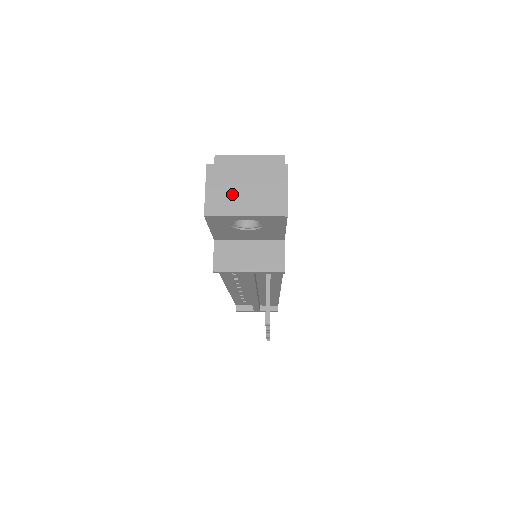
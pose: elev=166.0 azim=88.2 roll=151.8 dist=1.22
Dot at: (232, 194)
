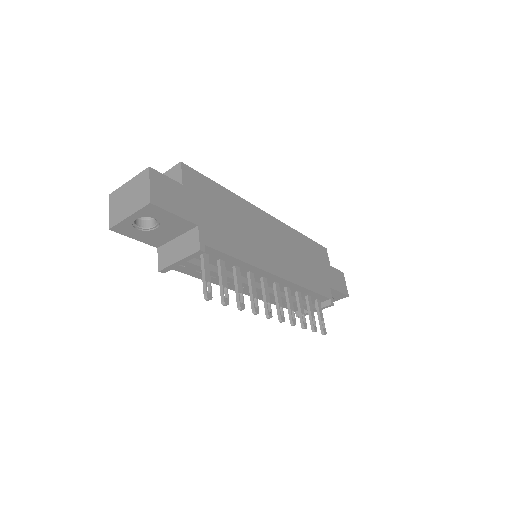
Dot at: (122, 206)
